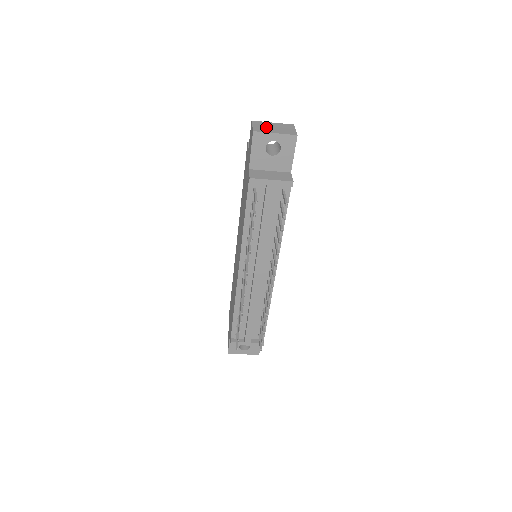
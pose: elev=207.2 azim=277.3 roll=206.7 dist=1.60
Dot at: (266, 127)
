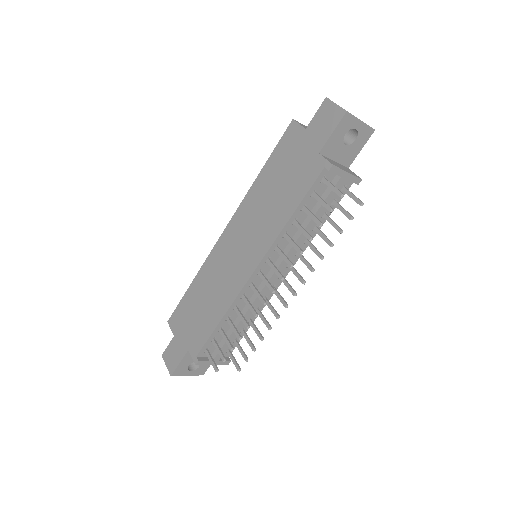
Dot at: occluded
